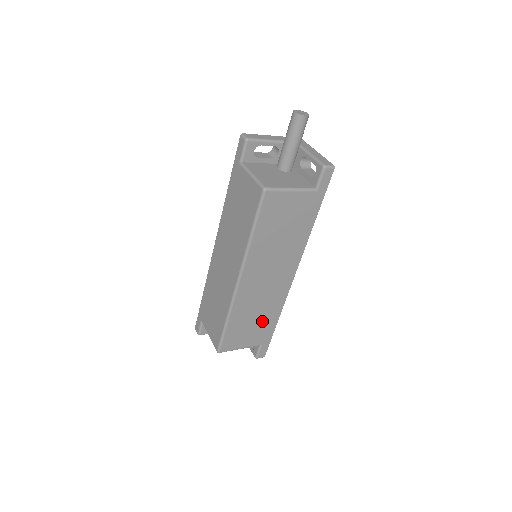
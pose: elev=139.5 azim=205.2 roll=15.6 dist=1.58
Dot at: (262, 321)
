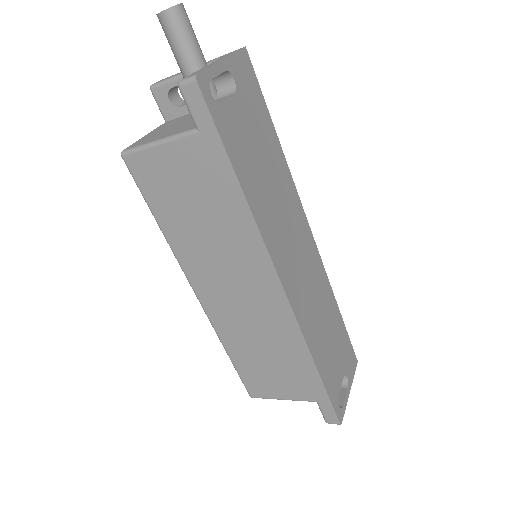
Dot at: (285, 361)
